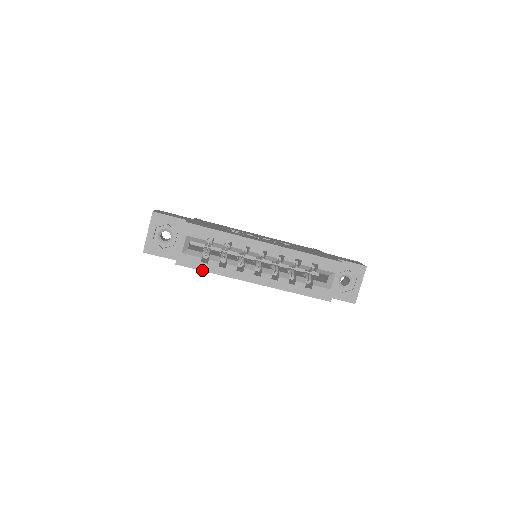
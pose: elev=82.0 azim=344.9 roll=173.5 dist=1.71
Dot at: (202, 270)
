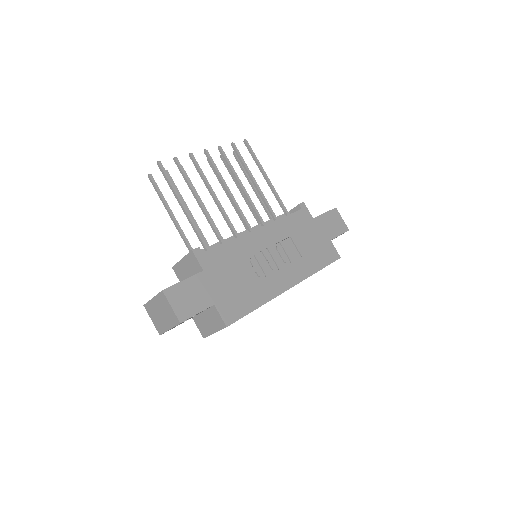
Dot at: occluded
